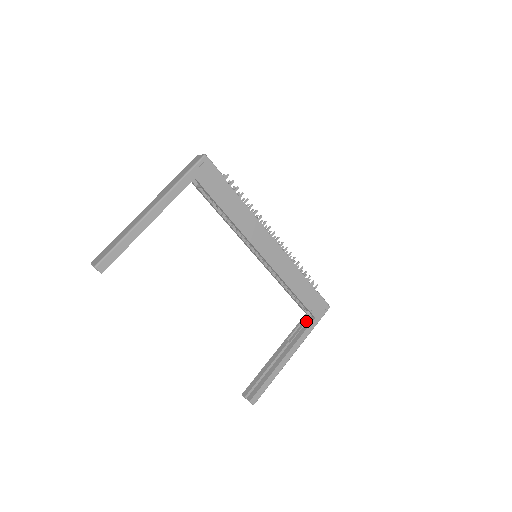
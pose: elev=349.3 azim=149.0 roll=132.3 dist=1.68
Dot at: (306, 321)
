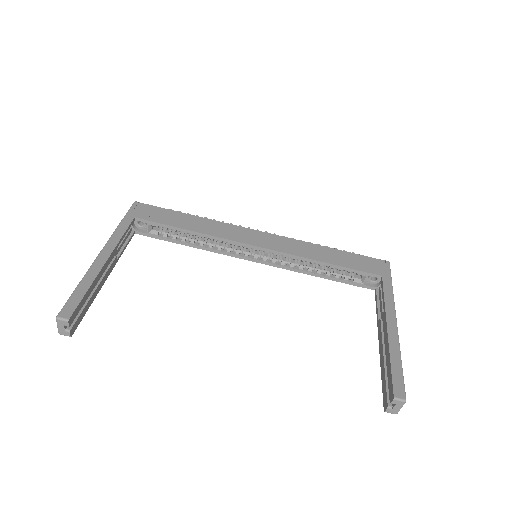
Dot at: (380, 292)
